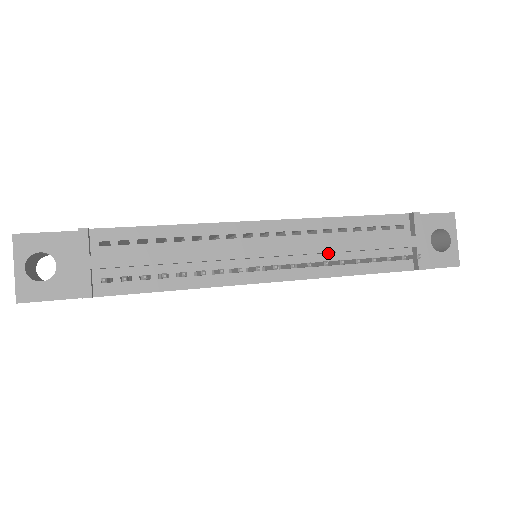
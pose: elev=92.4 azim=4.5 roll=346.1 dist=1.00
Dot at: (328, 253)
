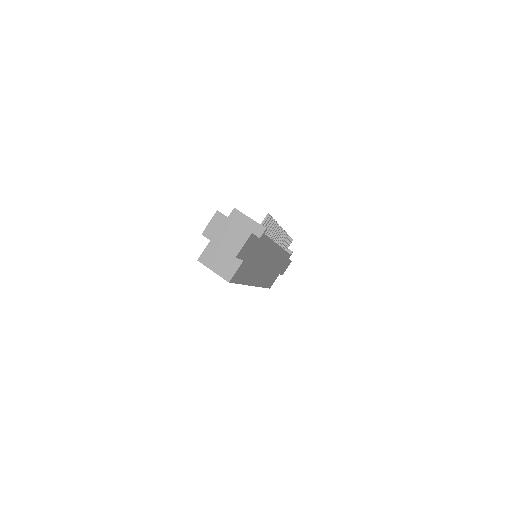
Dot at: occluded
